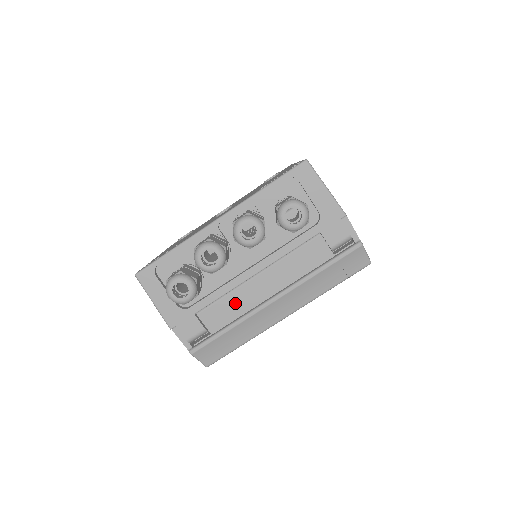
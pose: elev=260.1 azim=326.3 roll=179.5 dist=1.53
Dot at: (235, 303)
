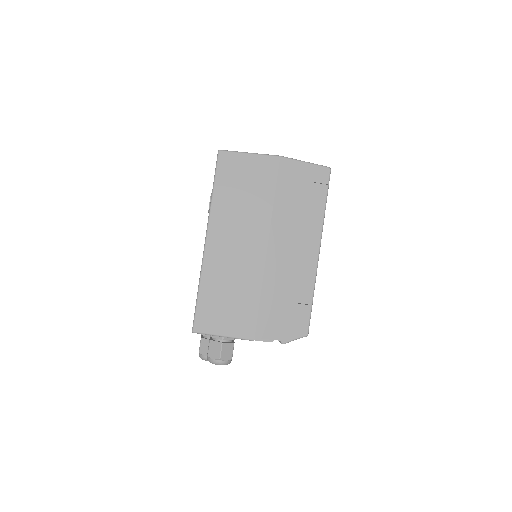
Dot at: occluded
